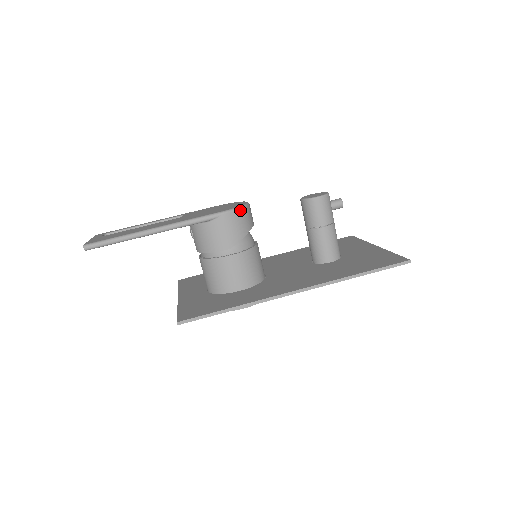
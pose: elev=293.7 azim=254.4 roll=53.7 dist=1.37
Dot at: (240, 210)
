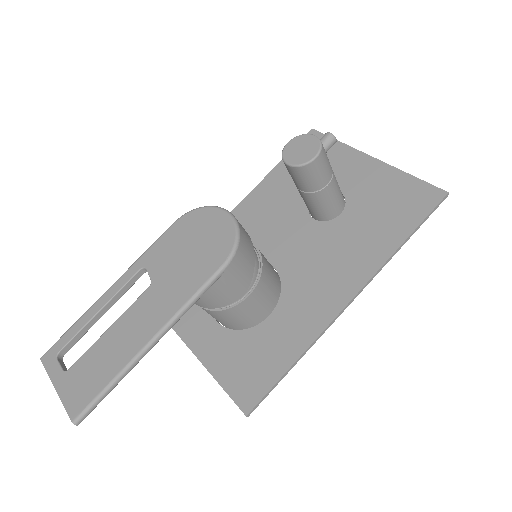
Dot at: (239, 244)
